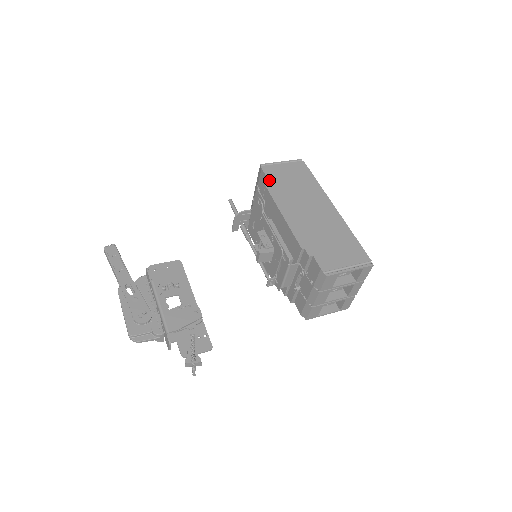
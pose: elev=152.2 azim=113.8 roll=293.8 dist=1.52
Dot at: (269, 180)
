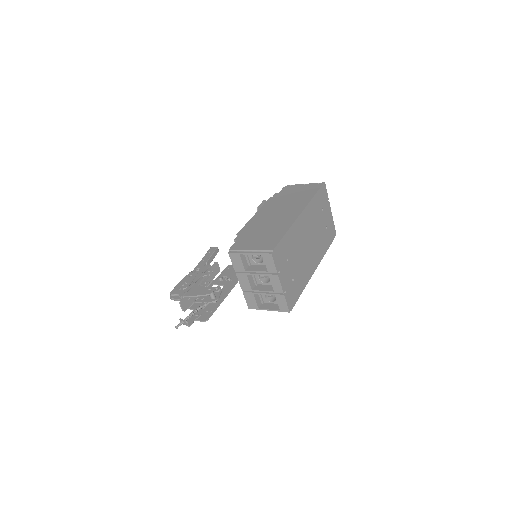
Dot at: (278, 194)
